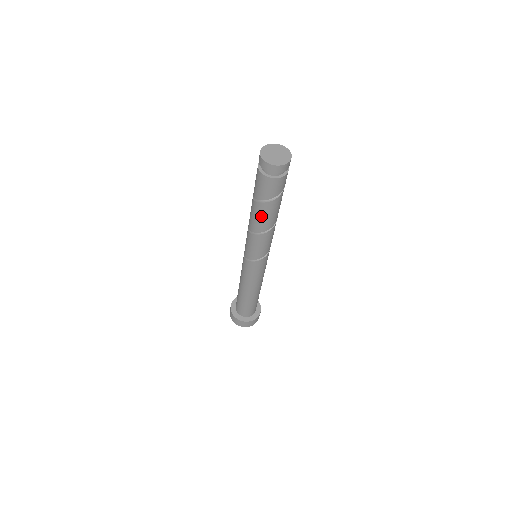
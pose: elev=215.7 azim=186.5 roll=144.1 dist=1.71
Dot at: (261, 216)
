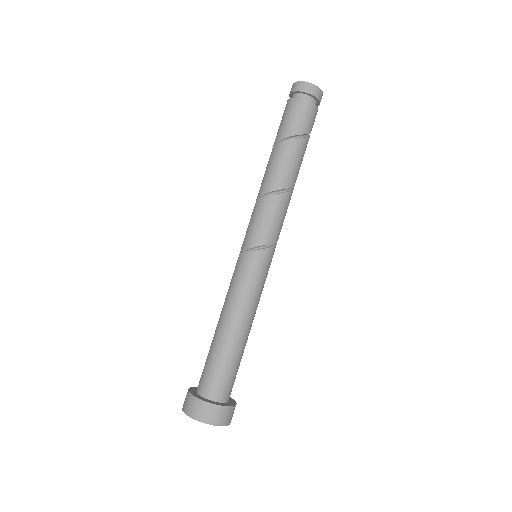
Dot at: (292, 160)
